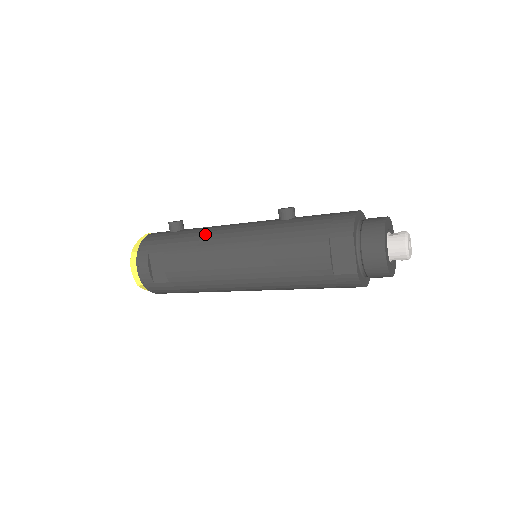
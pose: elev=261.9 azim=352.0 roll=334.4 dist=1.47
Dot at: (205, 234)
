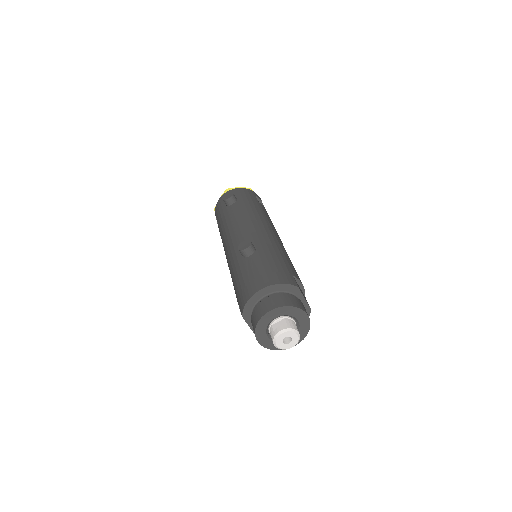
Dot at: (225, 228)
